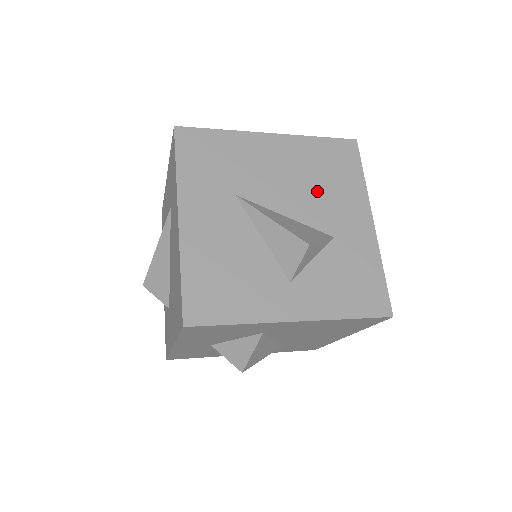
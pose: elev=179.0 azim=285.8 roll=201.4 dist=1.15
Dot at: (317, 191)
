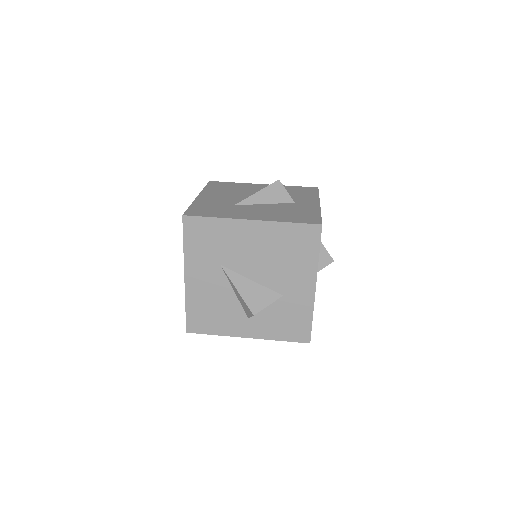
Dot at: (278, 265)
